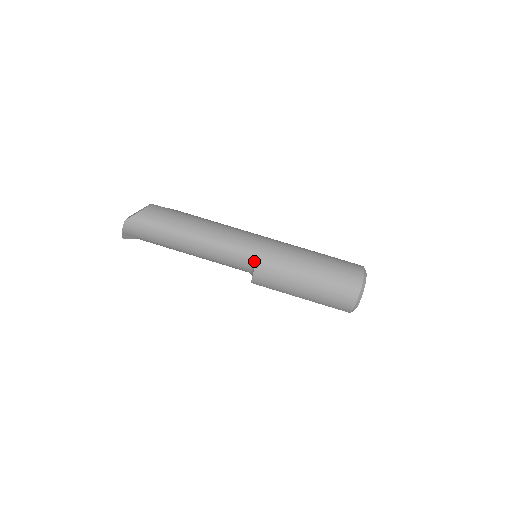
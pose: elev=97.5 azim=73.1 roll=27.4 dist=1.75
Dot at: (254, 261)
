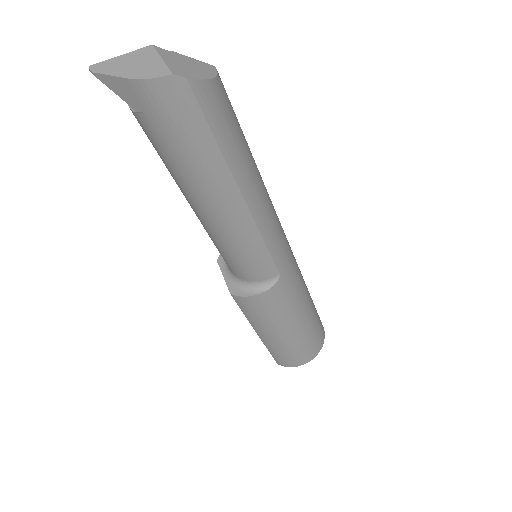
Dot at: (275, 282)
